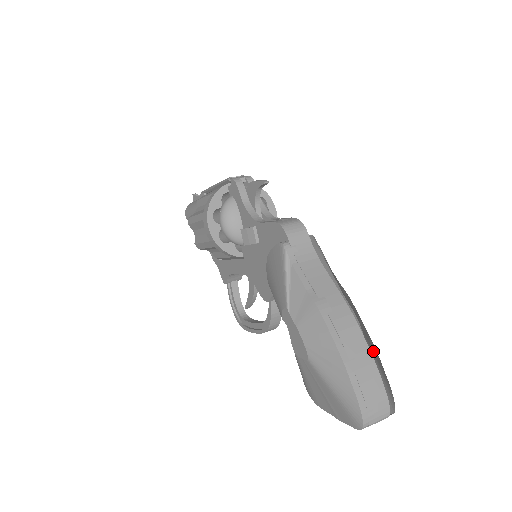
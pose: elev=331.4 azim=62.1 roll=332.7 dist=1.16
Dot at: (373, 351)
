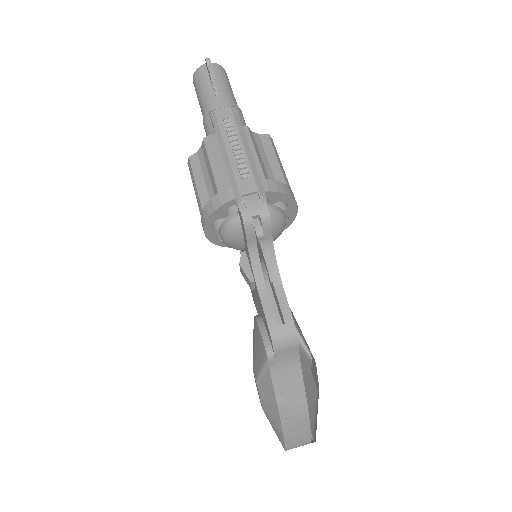
Dot at: occluded
